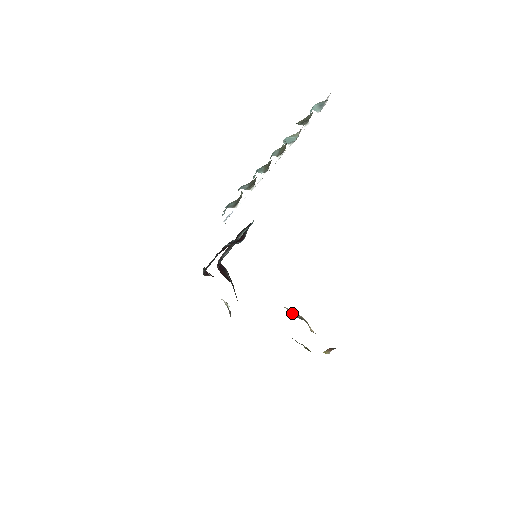
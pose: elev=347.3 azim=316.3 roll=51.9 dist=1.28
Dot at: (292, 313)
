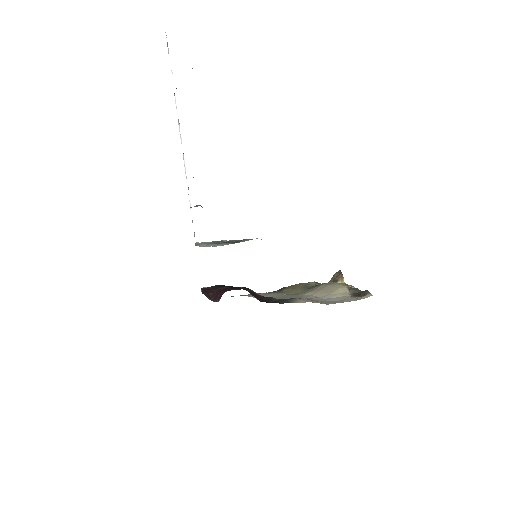
Dot at: (349, 294)
